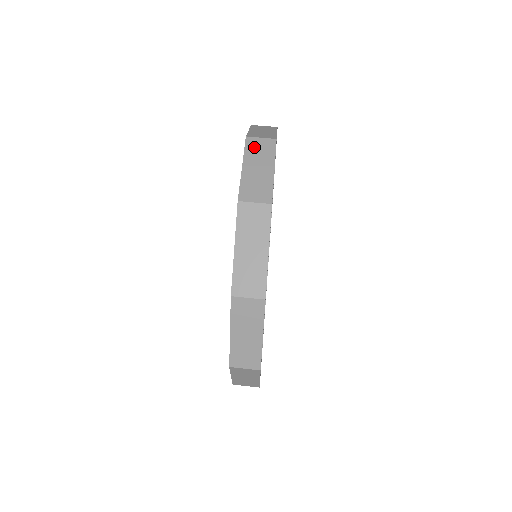
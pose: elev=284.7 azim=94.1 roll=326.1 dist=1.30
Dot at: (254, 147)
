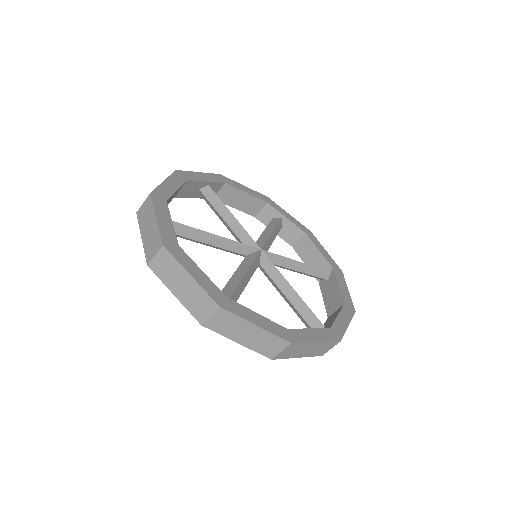
Dot at: (219, 326)
